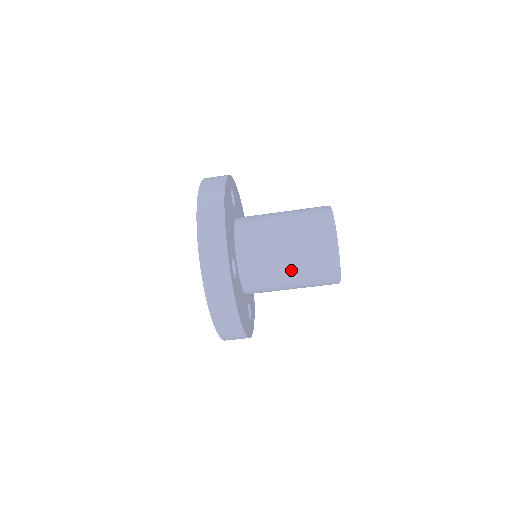
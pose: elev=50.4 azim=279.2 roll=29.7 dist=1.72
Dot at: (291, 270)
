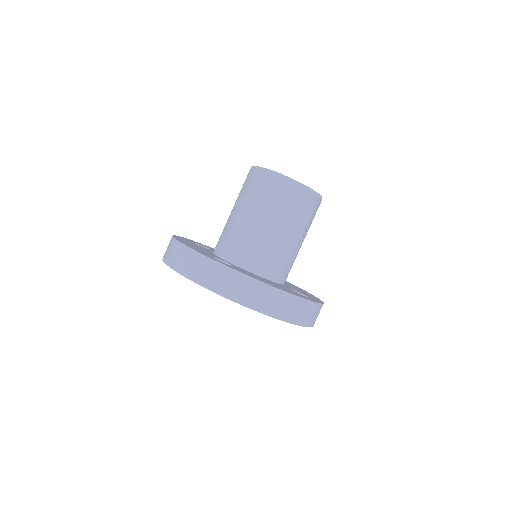
Dot at: (266, 221)
